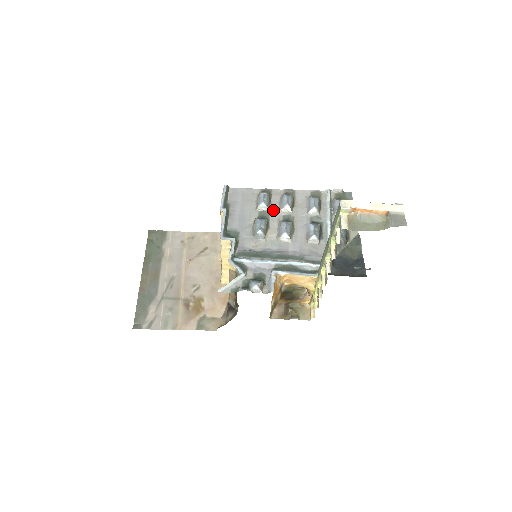
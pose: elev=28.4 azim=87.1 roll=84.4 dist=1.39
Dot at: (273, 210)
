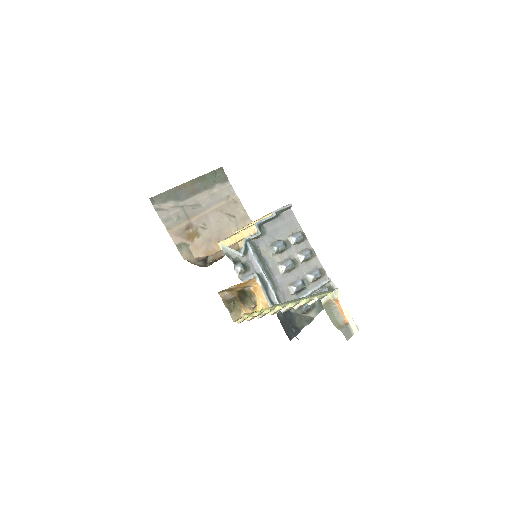
Dot at: (294, 249)
